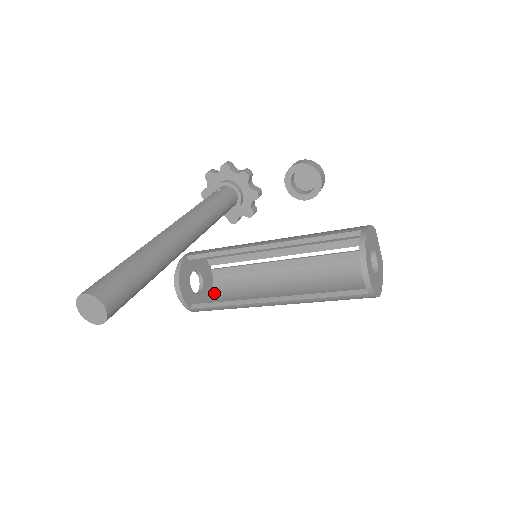
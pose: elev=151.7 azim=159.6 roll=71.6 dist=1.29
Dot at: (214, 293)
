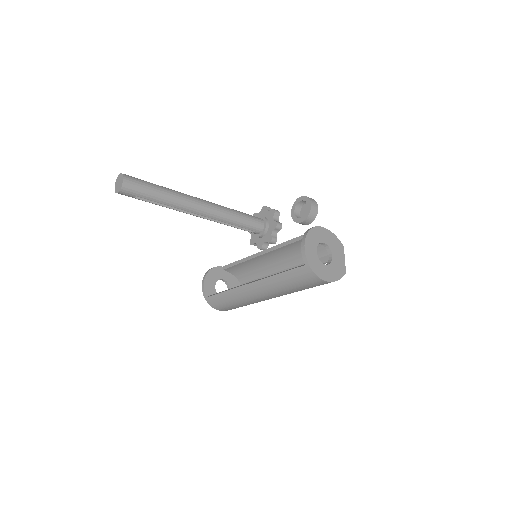
Dot at: occluded
